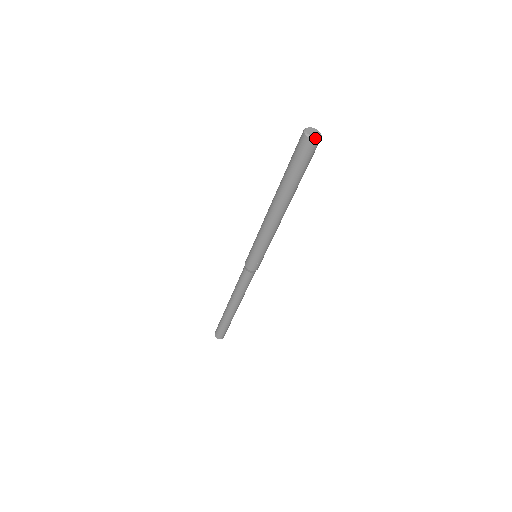
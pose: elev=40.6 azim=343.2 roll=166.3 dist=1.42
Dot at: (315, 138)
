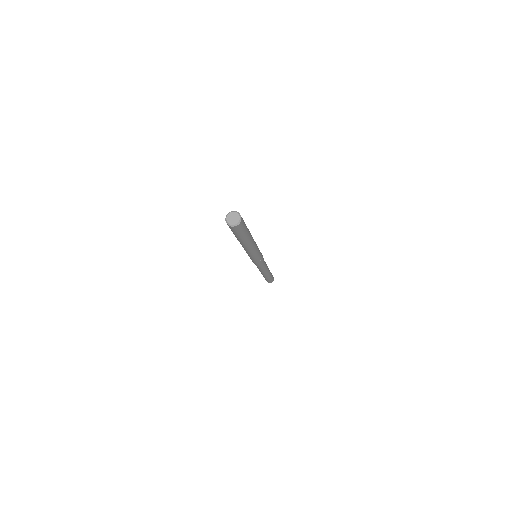
Dot at: (237, 224)
